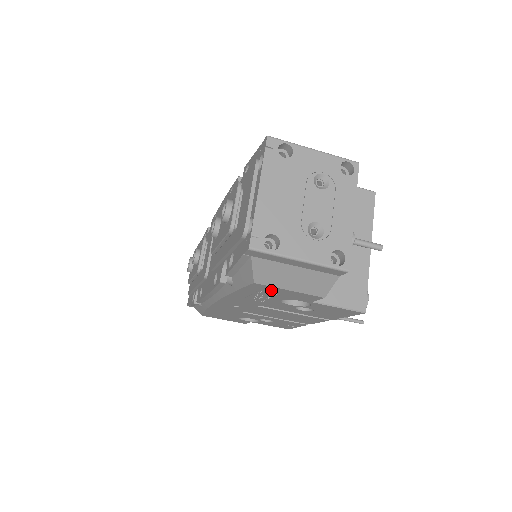
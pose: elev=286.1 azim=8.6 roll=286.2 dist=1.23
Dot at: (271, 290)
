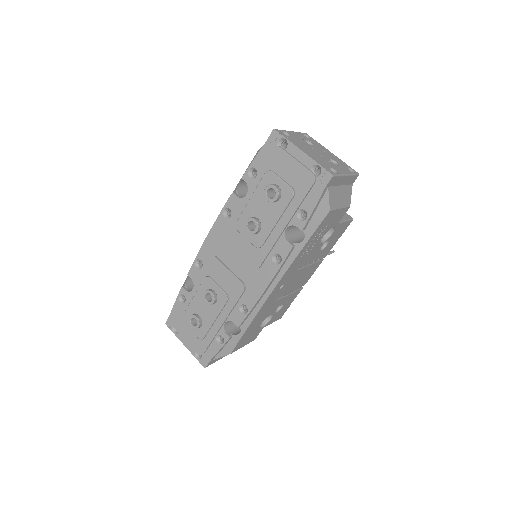
Dot at: (330, 219)
